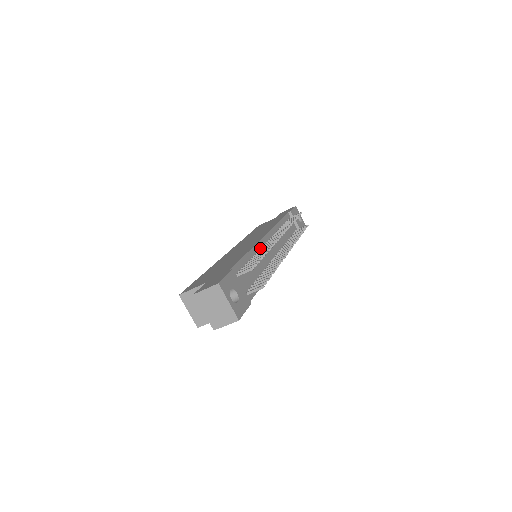
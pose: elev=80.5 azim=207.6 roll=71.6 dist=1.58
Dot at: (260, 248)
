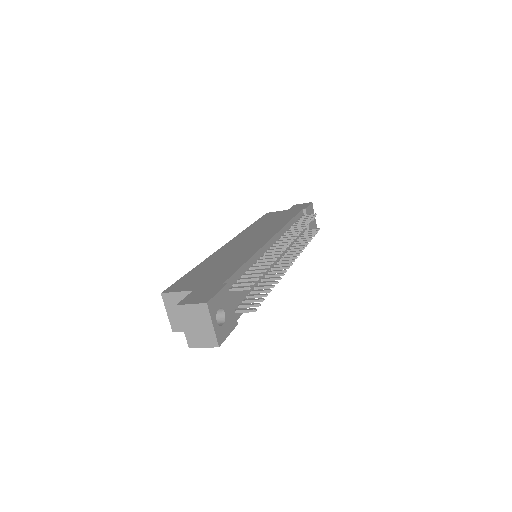
Dot at: (263, 254)
